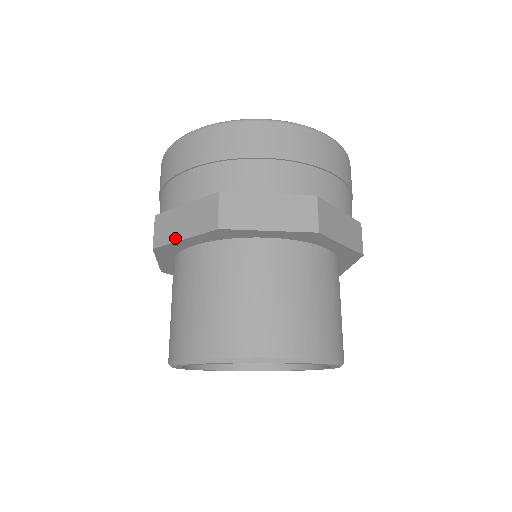
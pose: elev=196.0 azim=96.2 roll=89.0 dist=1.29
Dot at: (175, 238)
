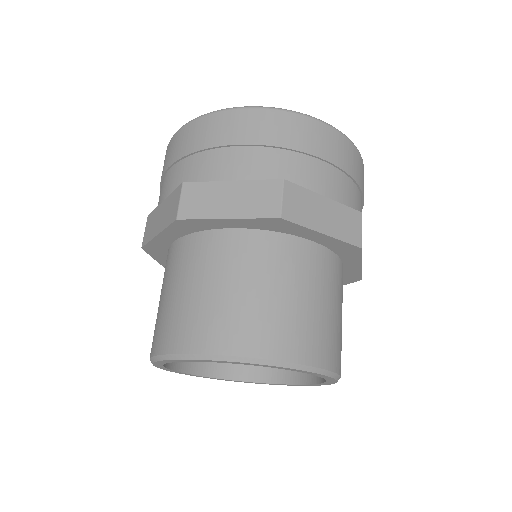
Dot at: (153, 235)
